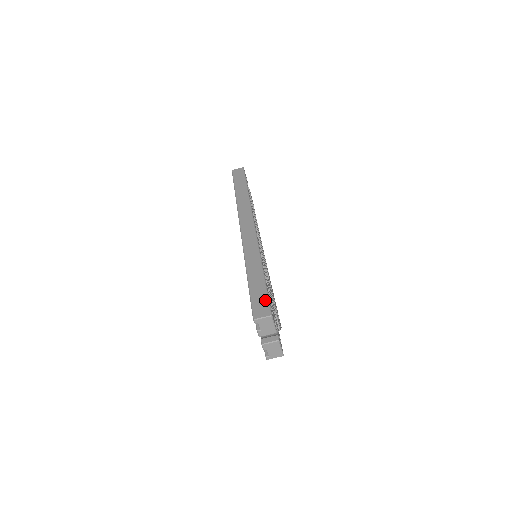
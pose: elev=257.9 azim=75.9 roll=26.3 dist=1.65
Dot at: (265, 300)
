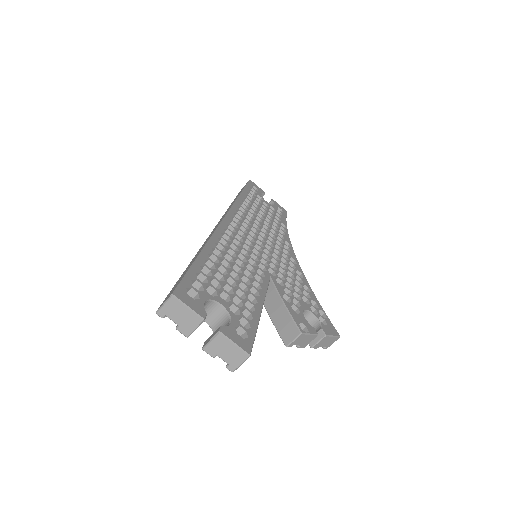
Dot at: (178, 282)
